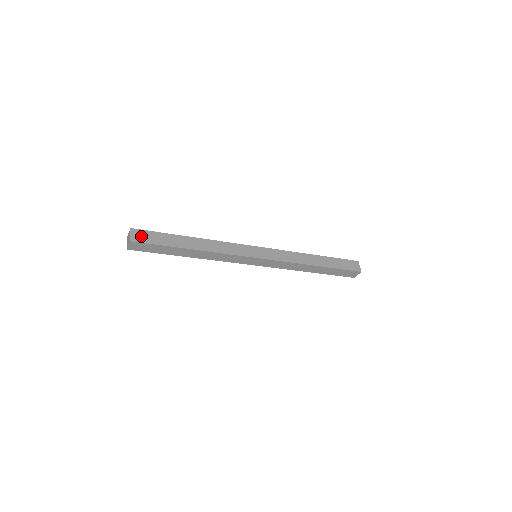
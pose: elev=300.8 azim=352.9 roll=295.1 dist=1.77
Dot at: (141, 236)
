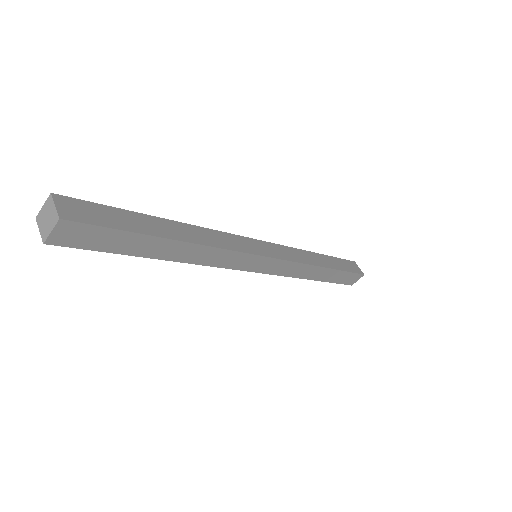
Dot at: (78, 210)
